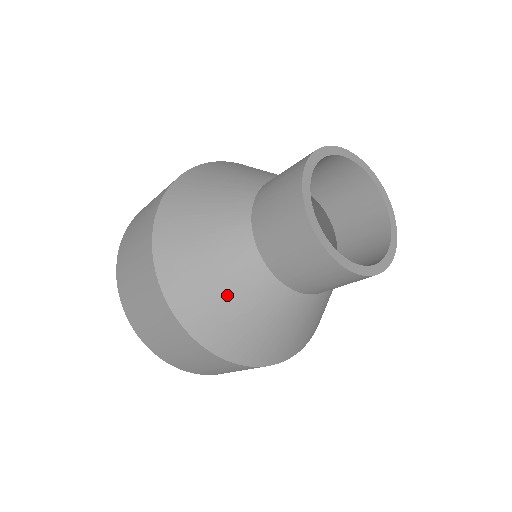
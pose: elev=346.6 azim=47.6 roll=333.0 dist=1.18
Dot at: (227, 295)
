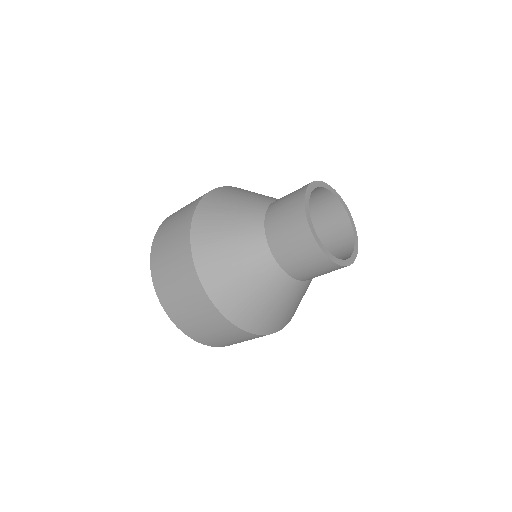
Dot at: (272, 303)
